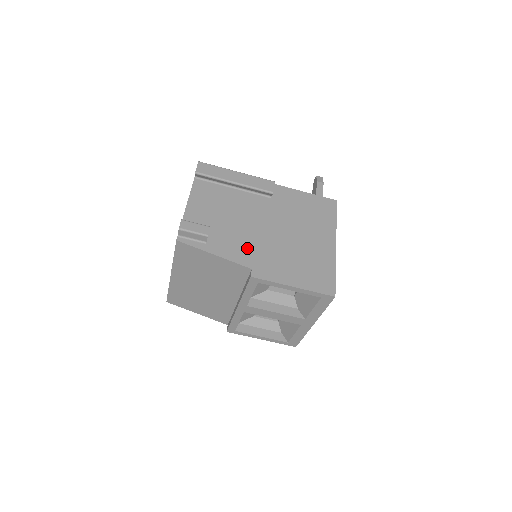
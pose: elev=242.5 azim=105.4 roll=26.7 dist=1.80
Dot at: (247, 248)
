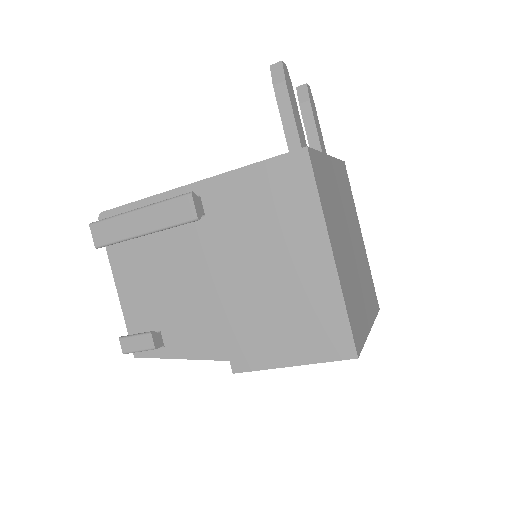
Dot at: (211, 330)
